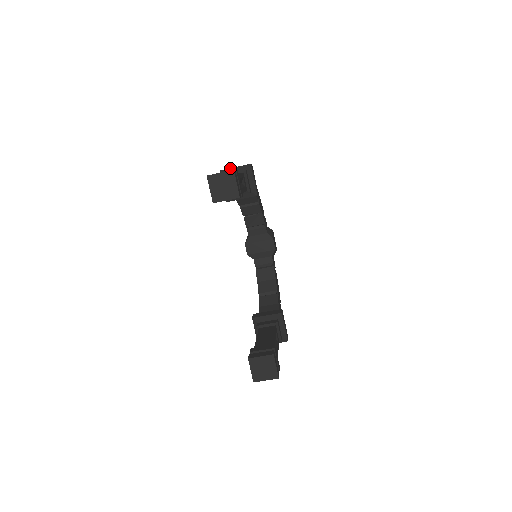
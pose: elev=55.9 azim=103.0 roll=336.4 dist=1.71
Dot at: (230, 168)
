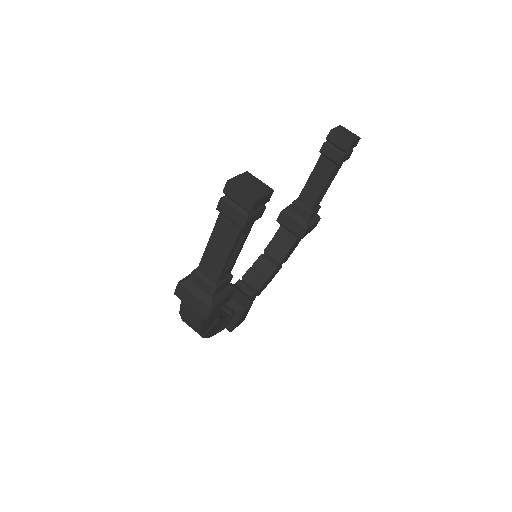
Dot at: occluded
